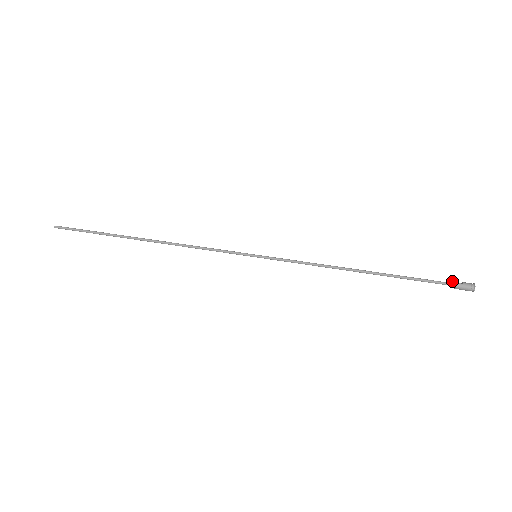
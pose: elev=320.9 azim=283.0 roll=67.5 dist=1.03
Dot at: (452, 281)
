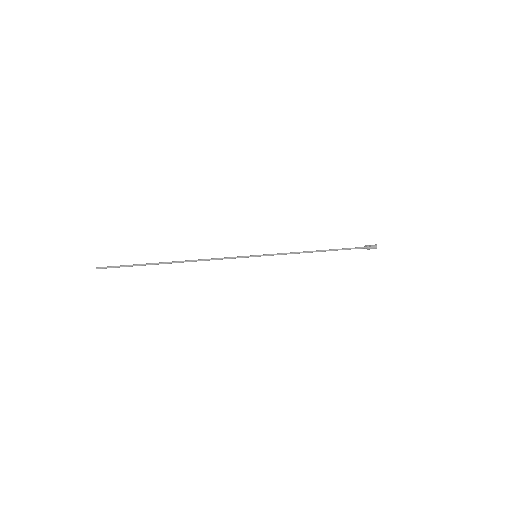
Dot at: (365, 245)
